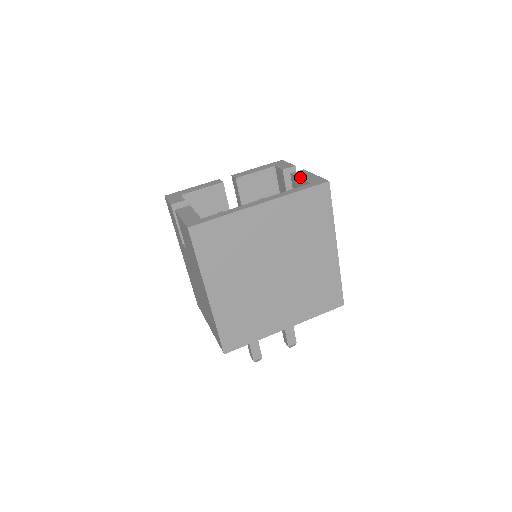
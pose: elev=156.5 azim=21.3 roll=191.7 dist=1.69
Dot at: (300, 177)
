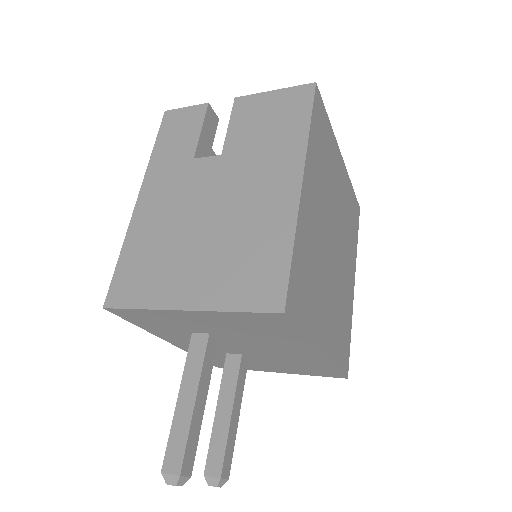
Dot at: occluded
